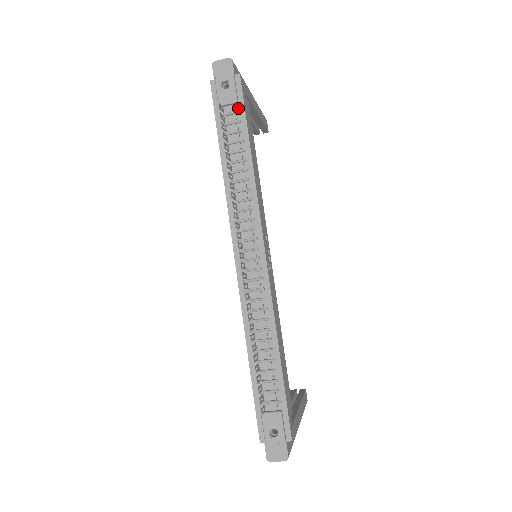
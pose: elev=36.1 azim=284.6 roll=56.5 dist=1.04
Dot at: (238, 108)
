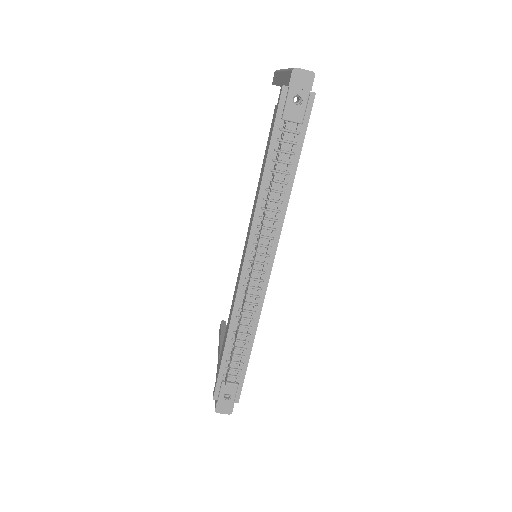
Dot at: (300, 129)
